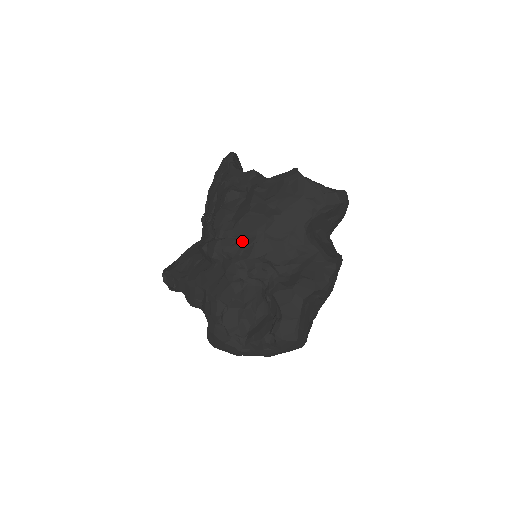
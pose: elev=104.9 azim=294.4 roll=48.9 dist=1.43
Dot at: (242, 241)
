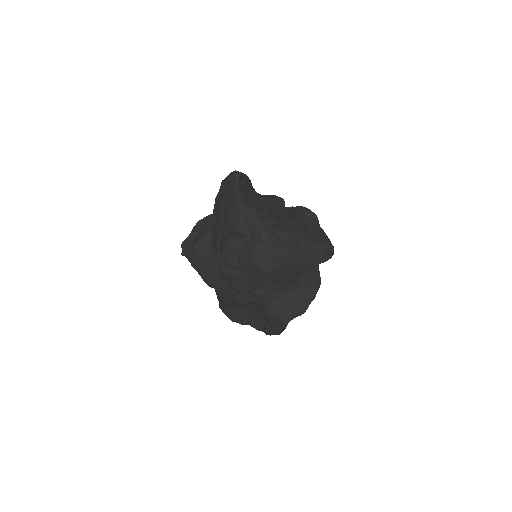
Dot at: (245, 276)
